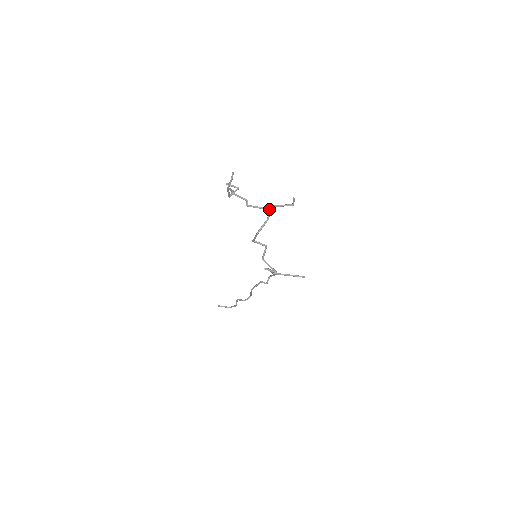
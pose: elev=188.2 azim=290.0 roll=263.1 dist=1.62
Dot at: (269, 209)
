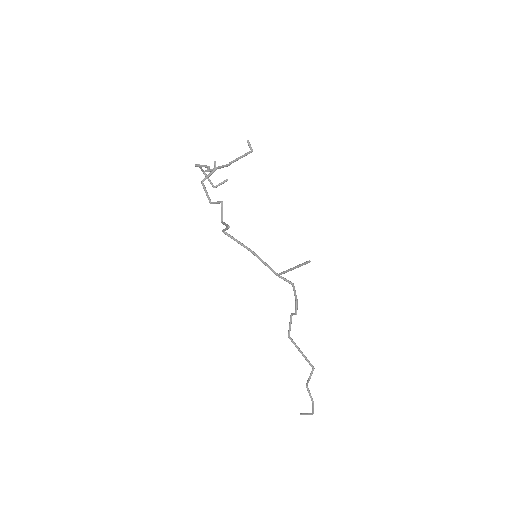
Dot at: (227, 164)
